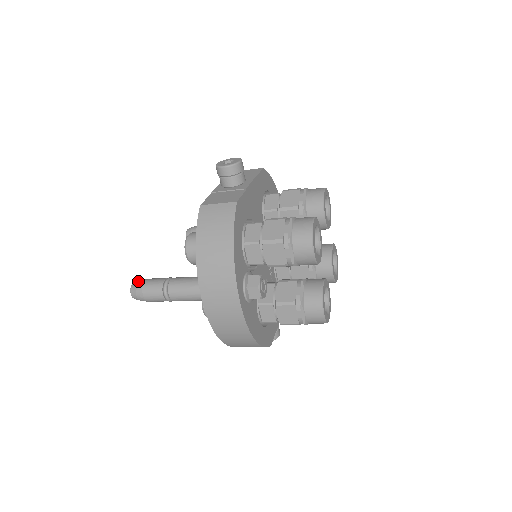
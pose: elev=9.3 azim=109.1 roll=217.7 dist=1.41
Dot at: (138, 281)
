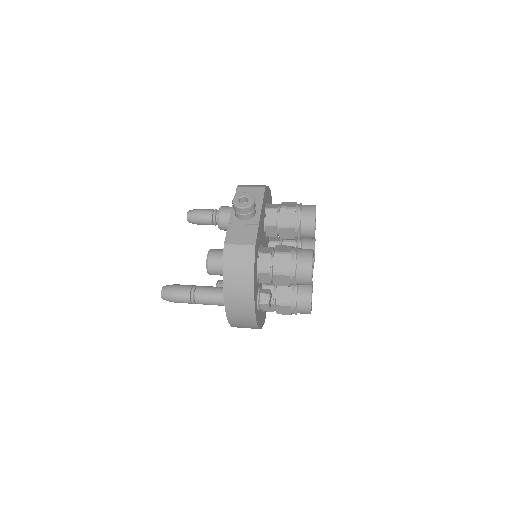
Dot at: (167, 288)
